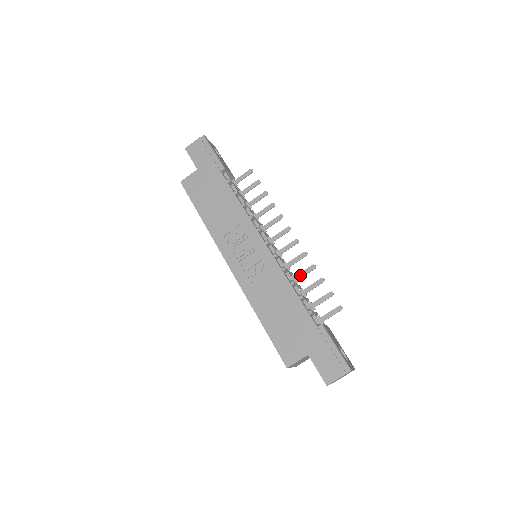
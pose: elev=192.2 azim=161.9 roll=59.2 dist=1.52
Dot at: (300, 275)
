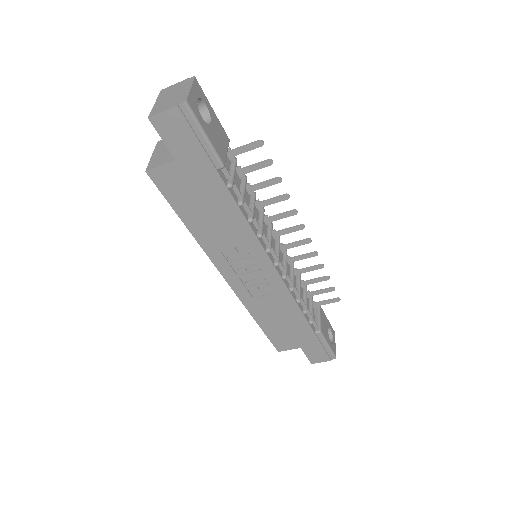
Dot at: (304, 271)
